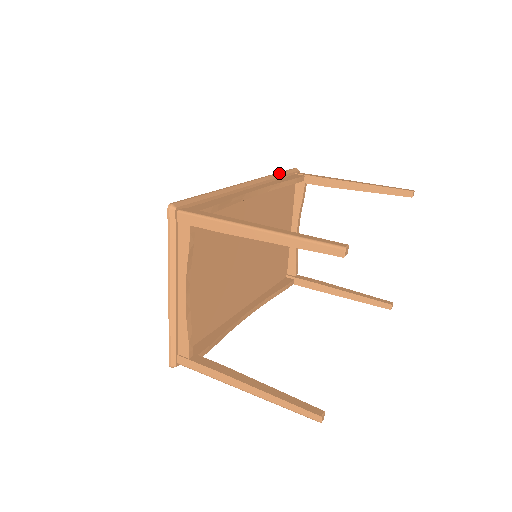
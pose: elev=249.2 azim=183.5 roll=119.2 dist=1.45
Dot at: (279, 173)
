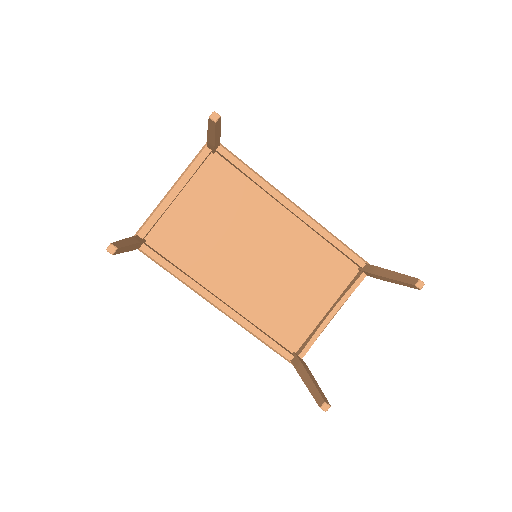
Dot at: (340, 240)
